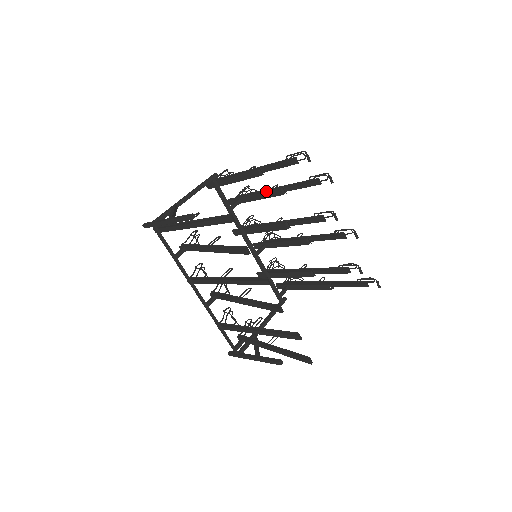
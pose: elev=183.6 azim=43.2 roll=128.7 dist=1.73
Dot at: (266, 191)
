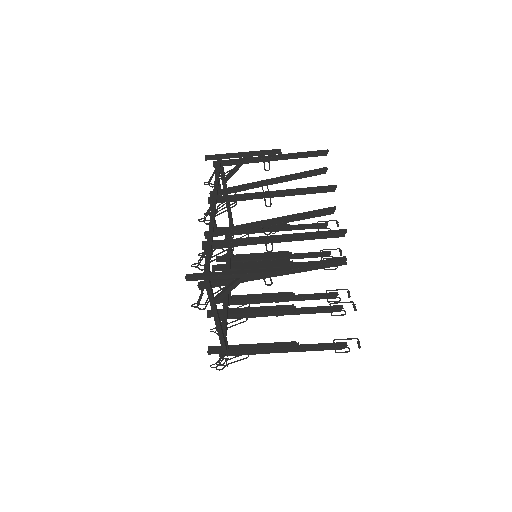
Dot at: (271, 252)
